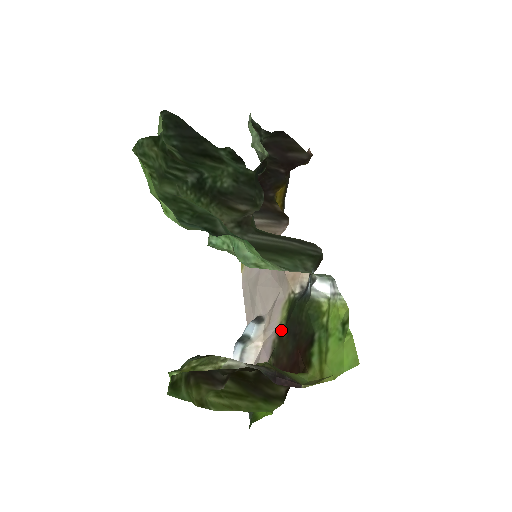
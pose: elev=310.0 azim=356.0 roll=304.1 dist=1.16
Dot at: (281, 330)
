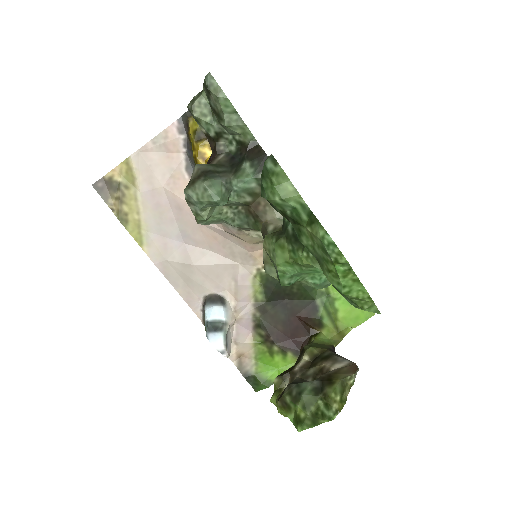
Dot at: (261, 304)
